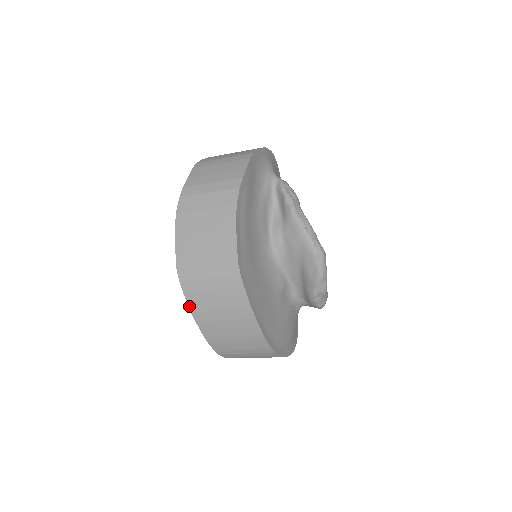
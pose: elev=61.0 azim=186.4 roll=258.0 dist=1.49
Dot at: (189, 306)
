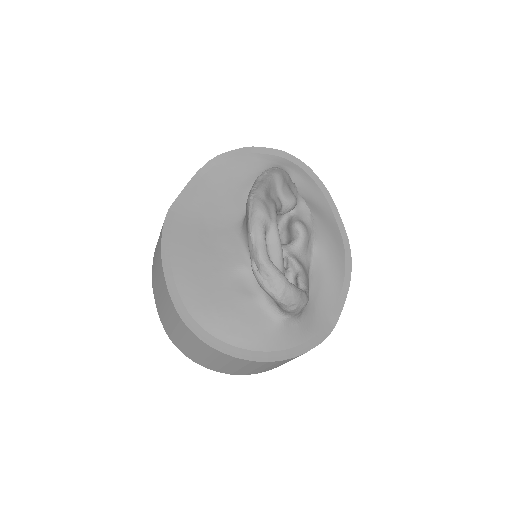
Dot at: (152, 270)
